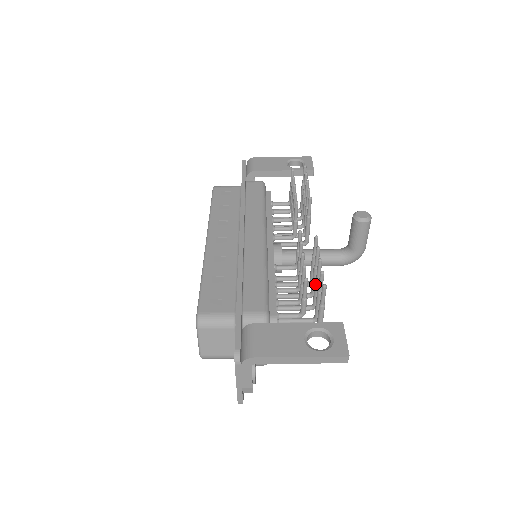
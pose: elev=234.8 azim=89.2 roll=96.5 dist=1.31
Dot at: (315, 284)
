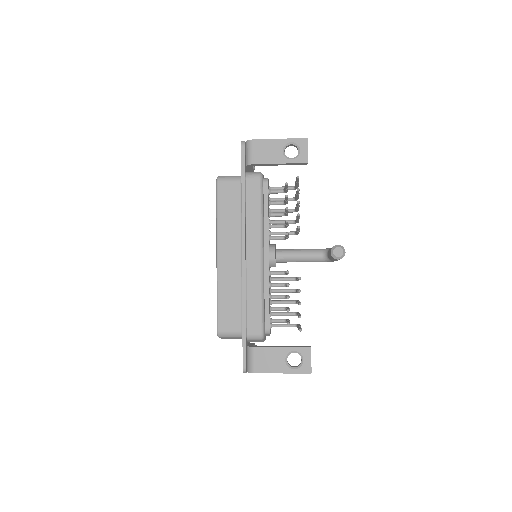
Dot at: occluded
